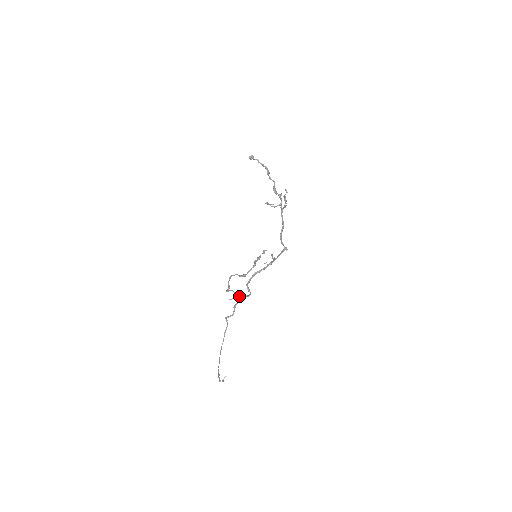
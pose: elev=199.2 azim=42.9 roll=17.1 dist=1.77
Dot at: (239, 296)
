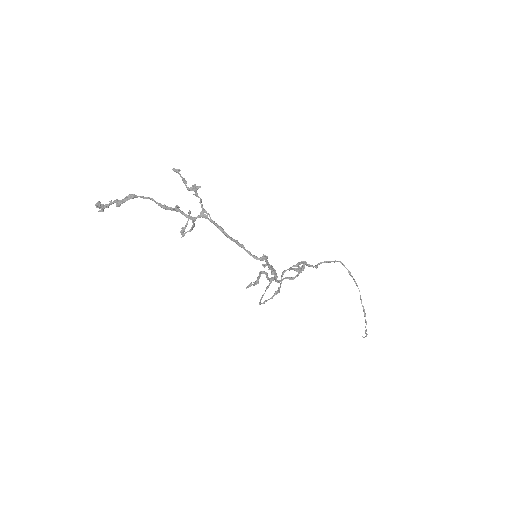
Dot at: (298, 263)
